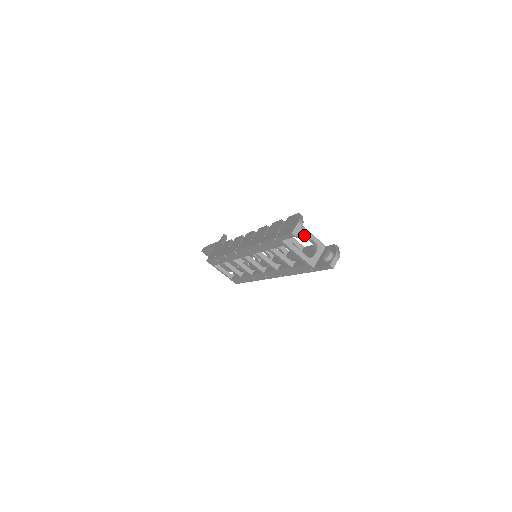
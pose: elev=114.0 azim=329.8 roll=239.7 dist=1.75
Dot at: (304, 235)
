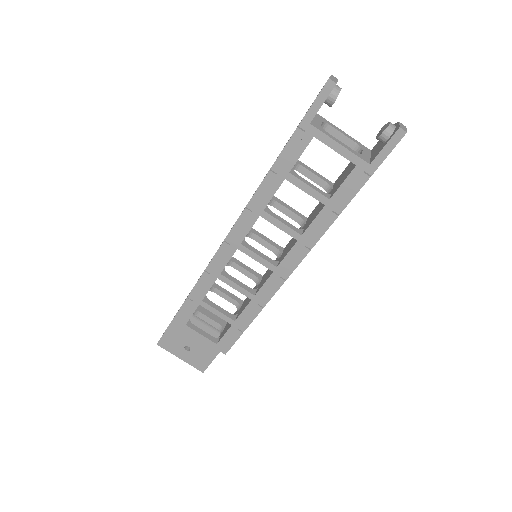
Dot at: (335, 135)
